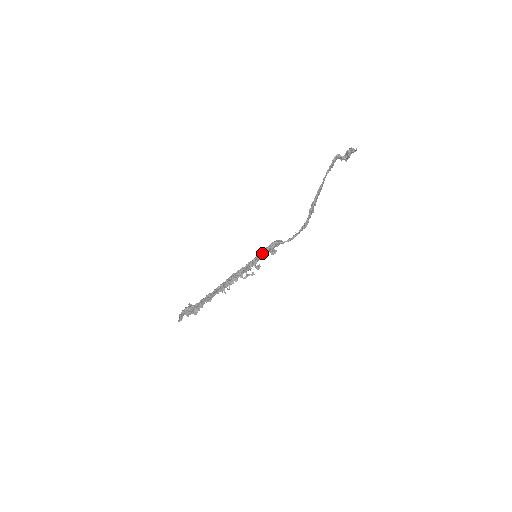
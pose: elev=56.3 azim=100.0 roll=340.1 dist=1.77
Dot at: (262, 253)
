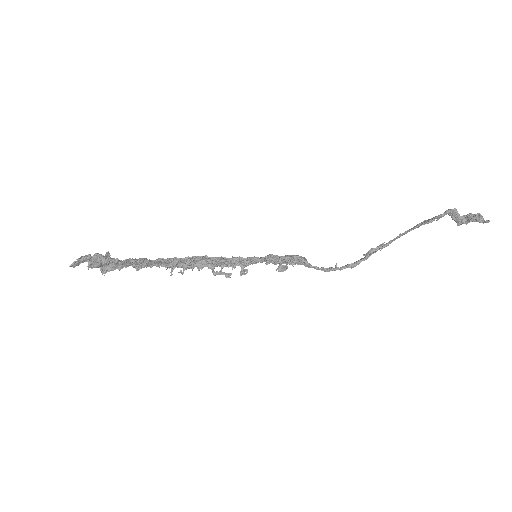
Dot at: occluded
